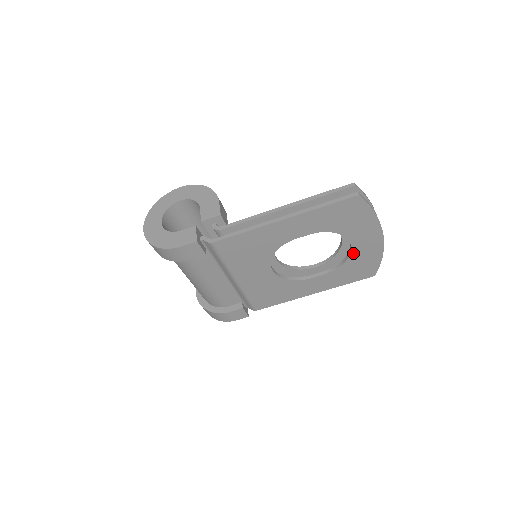
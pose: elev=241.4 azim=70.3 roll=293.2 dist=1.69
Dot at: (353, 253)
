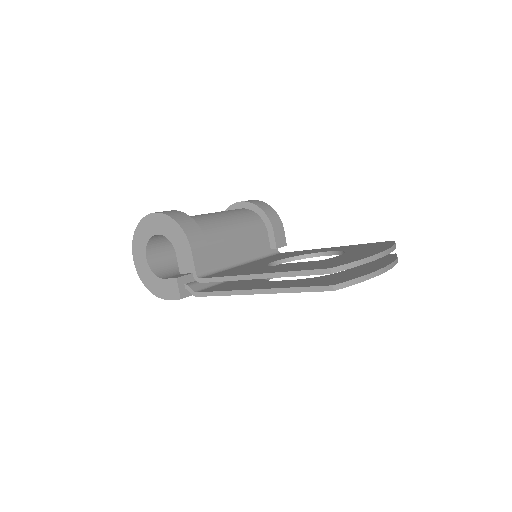
Dot at: occluded
